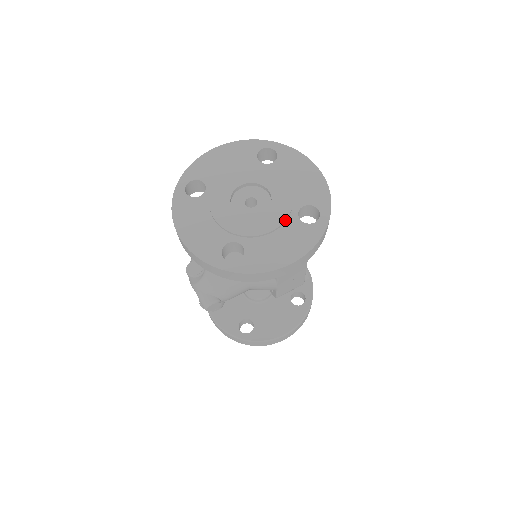
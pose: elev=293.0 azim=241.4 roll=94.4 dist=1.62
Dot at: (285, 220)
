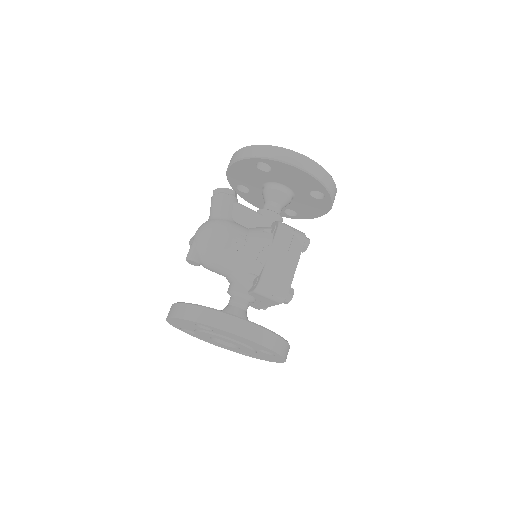
Dot at: (228, 348)
